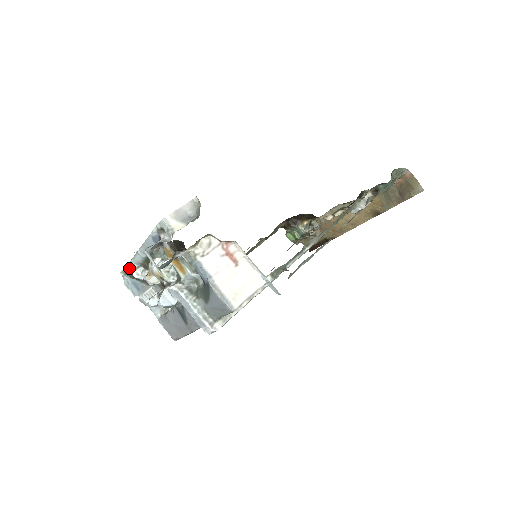
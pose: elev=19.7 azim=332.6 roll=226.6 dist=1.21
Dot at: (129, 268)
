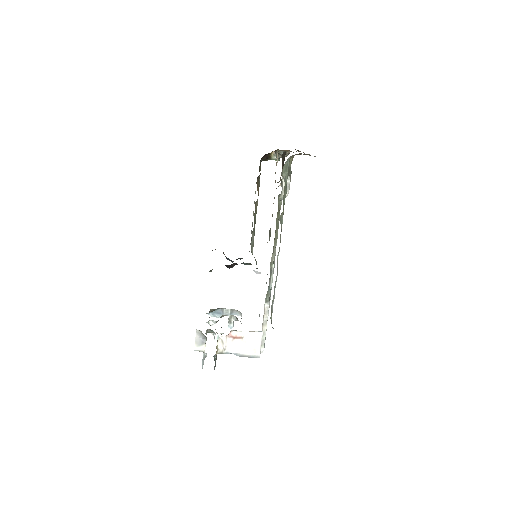
Dot at: occluded
